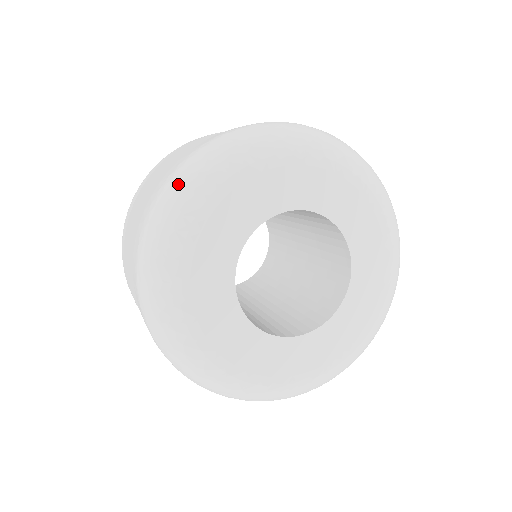
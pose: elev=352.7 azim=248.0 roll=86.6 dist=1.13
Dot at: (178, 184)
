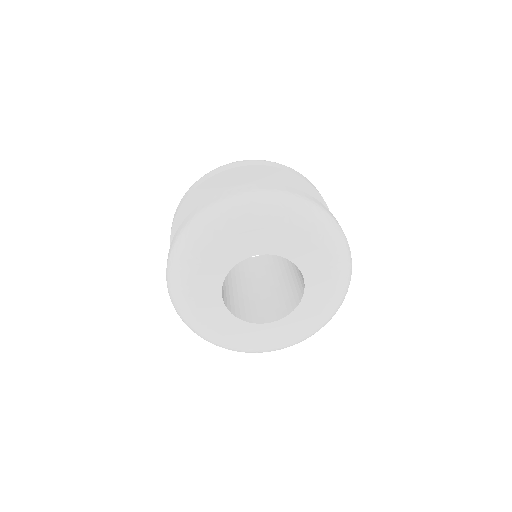
Dot at: (184, 240)
